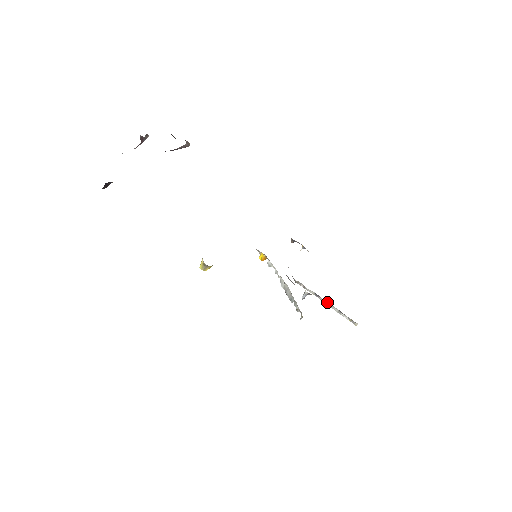
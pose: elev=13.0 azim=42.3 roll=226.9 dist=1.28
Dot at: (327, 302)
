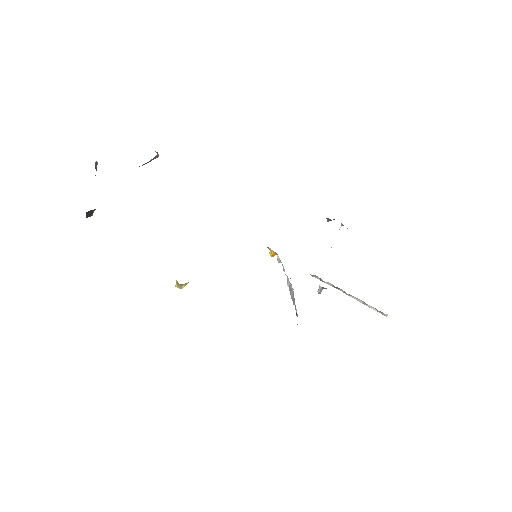
Dot at: (348, 294)
